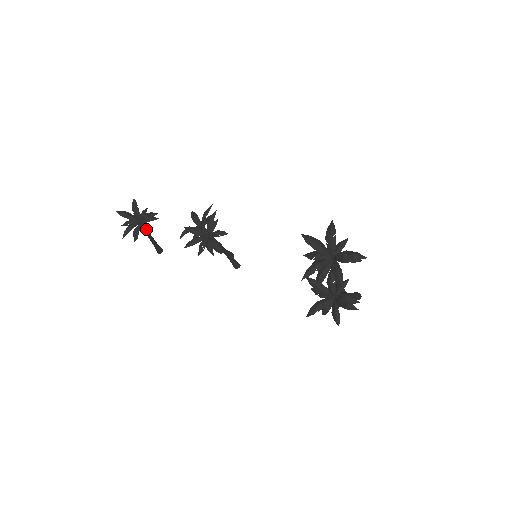
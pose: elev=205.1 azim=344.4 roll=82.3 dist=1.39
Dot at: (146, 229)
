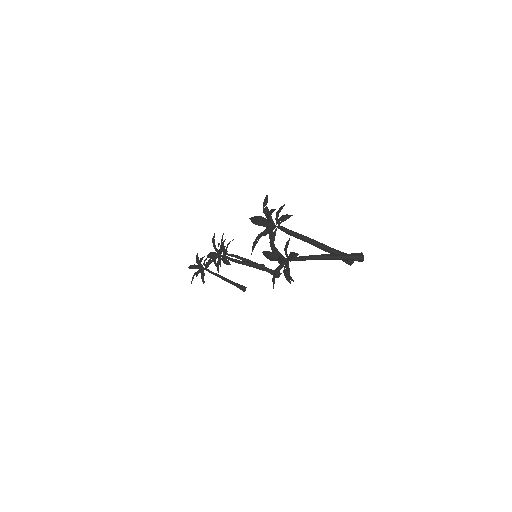
Dot at: (203, 271)
